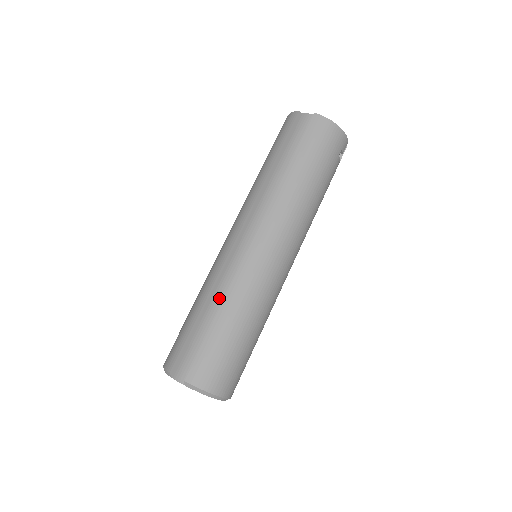
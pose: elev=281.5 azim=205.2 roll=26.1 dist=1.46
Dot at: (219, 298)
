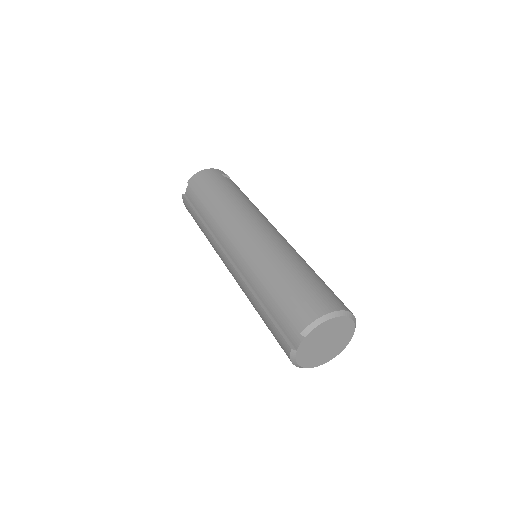
Dot at: (258, 284)
